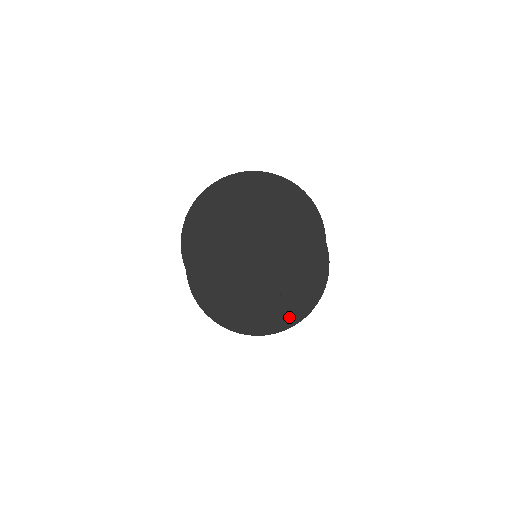
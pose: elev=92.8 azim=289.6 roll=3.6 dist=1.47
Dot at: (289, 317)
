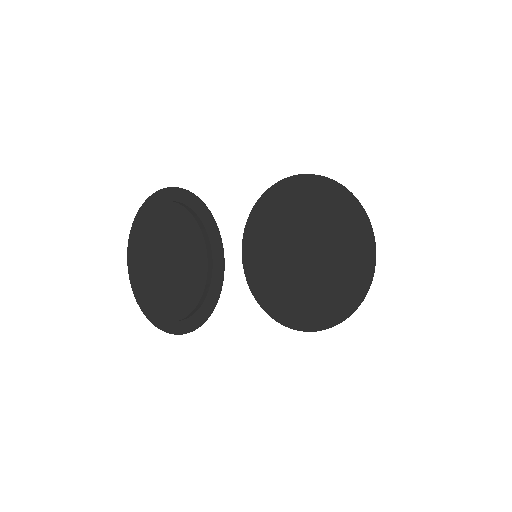
Dot at: (358, 283)
